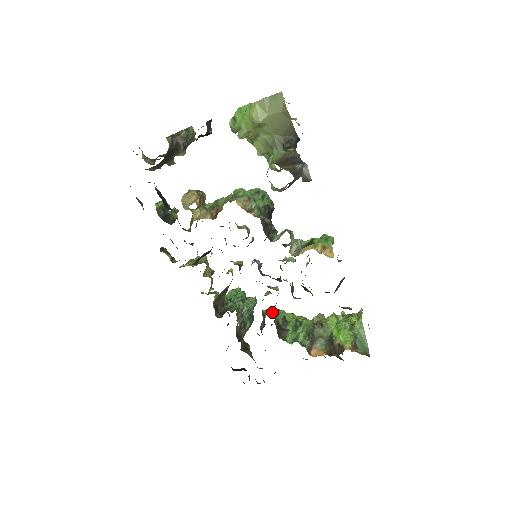
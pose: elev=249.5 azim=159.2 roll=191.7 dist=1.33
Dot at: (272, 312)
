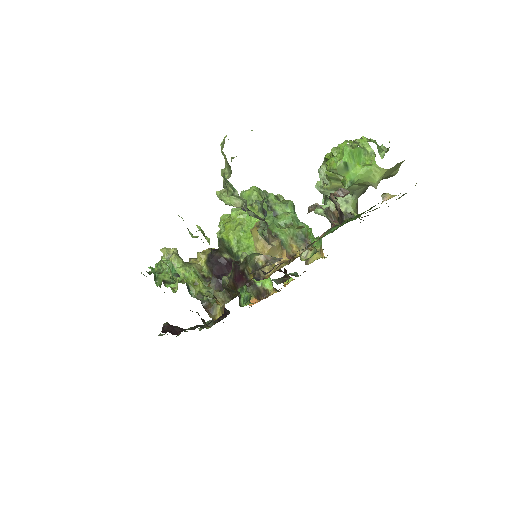
Dot at: occluded
